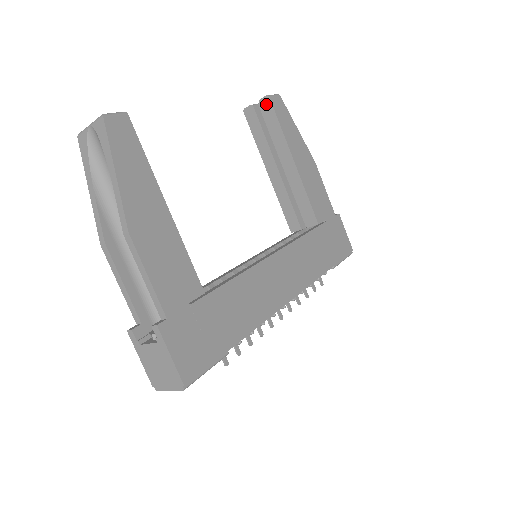
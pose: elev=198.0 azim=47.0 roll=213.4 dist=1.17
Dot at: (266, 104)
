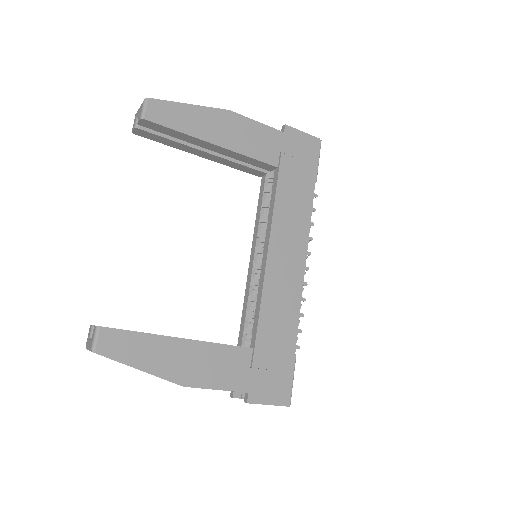
Dot at: (147, 124)
